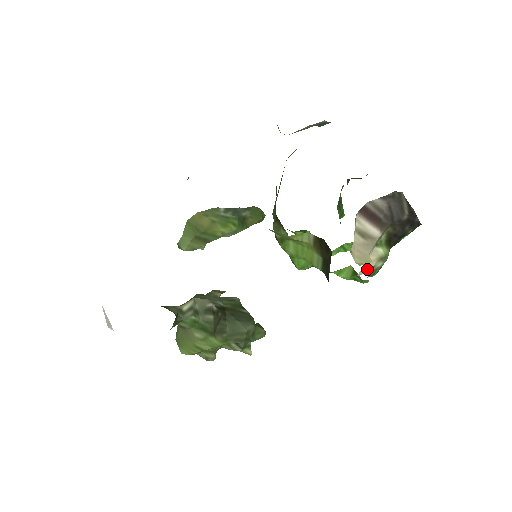
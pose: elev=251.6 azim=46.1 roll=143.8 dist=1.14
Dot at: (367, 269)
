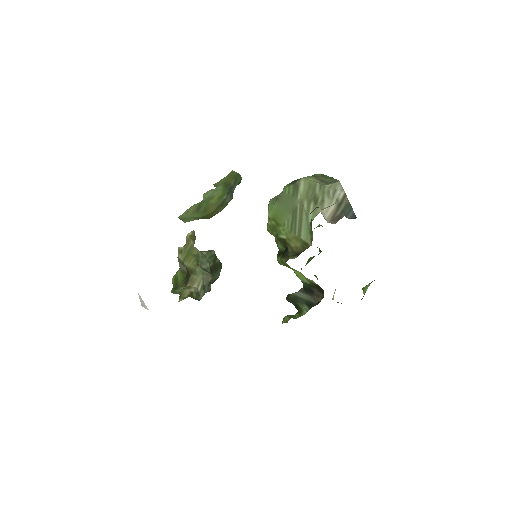
Dot at: occluded
